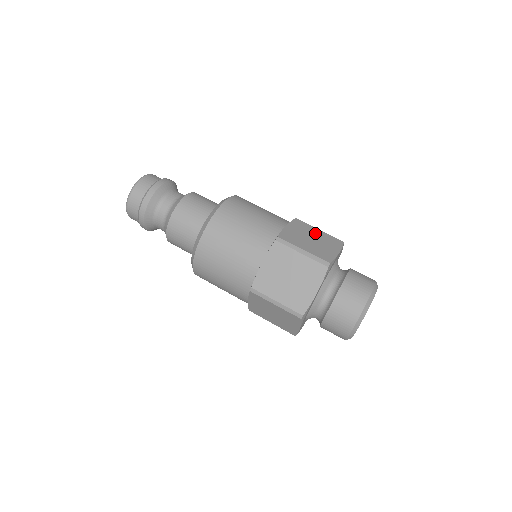
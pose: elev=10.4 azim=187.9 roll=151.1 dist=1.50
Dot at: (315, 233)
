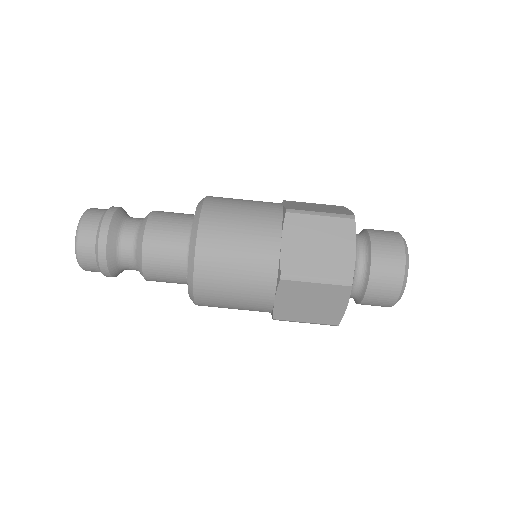
Dot at: (318, 229)
